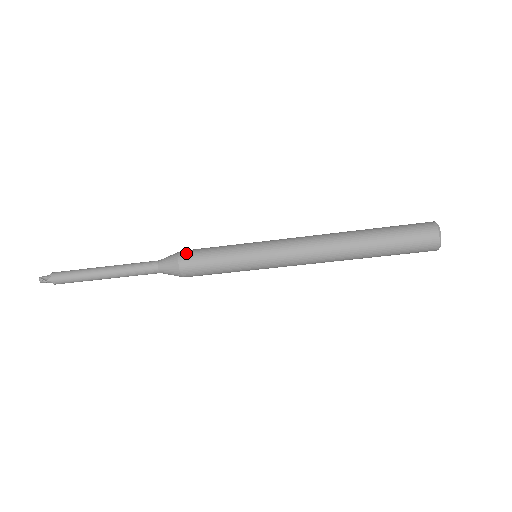
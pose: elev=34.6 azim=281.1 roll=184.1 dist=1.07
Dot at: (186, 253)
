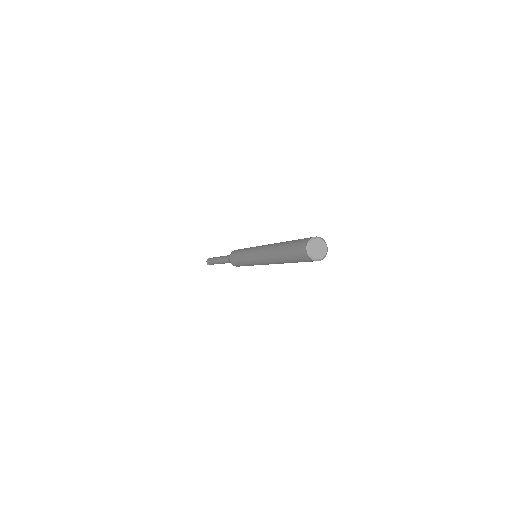
Dot at: (233, 263)
